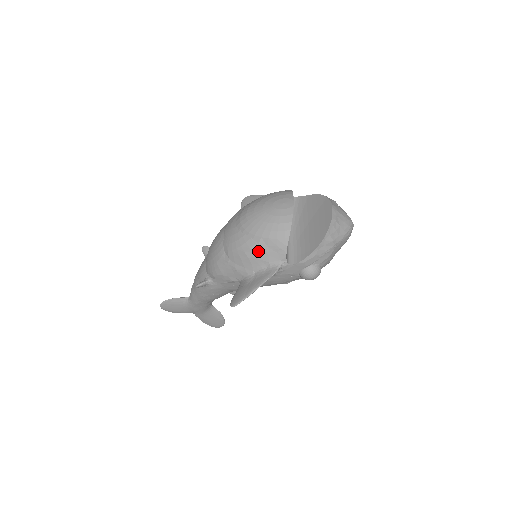
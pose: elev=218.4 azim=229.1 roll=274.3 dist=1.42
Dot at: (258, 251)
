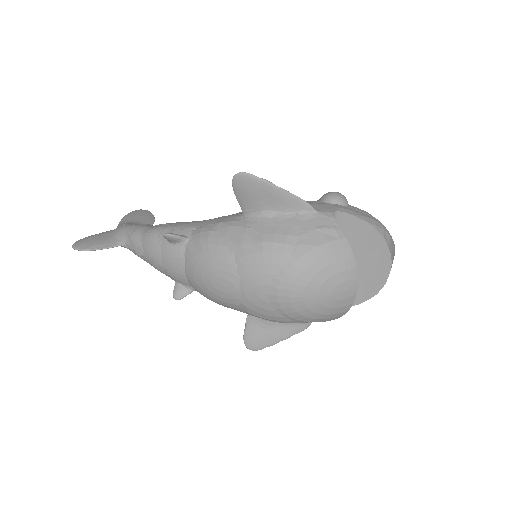
Dot at: occluded
